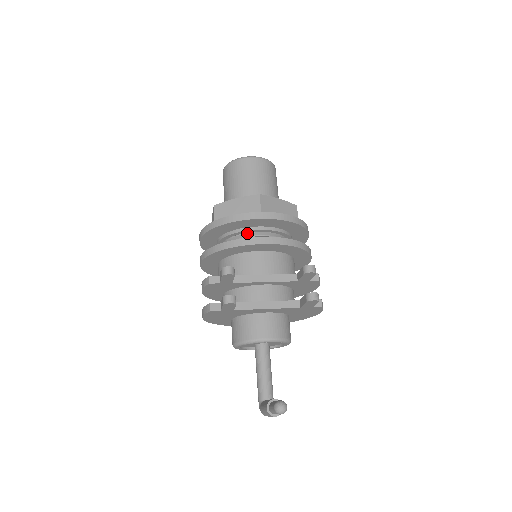
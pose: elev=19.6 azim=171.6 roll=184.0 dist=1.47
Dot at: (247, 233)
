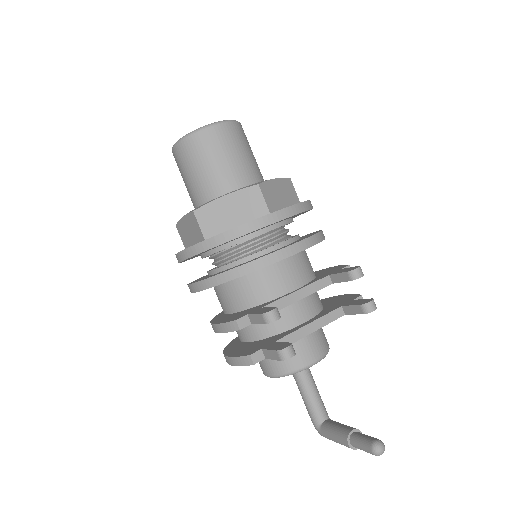
Dot at: (251, 239)
